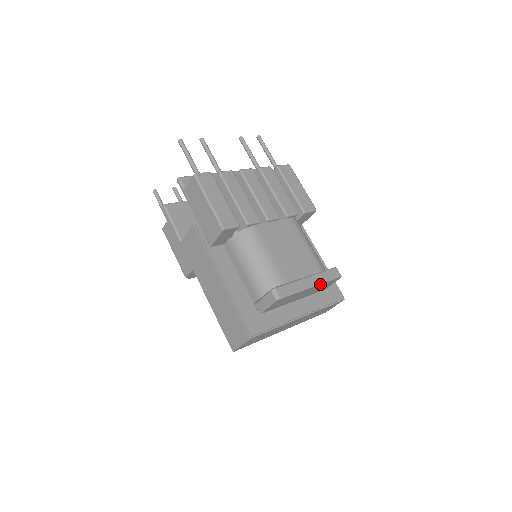
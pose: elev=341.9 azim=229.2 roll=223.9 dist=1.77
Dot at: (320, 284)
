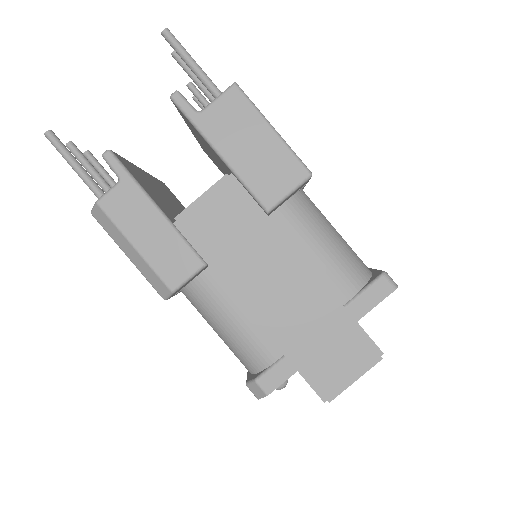
Dot at: occluded
